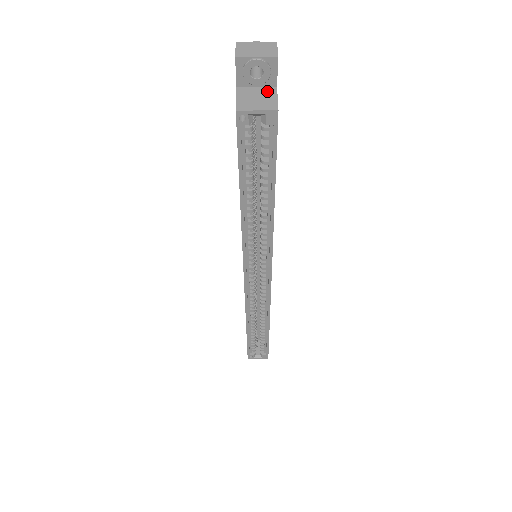
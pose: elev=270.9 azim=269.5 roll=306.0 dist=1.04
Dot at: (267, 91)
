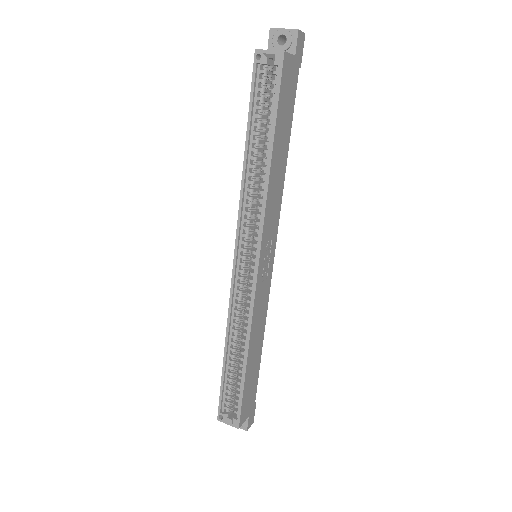
Dot at: occluded
